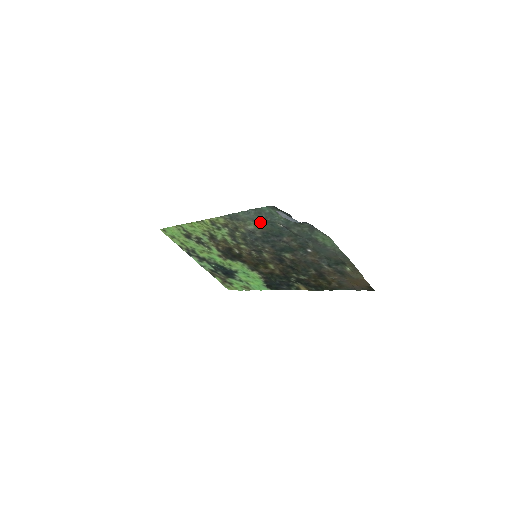
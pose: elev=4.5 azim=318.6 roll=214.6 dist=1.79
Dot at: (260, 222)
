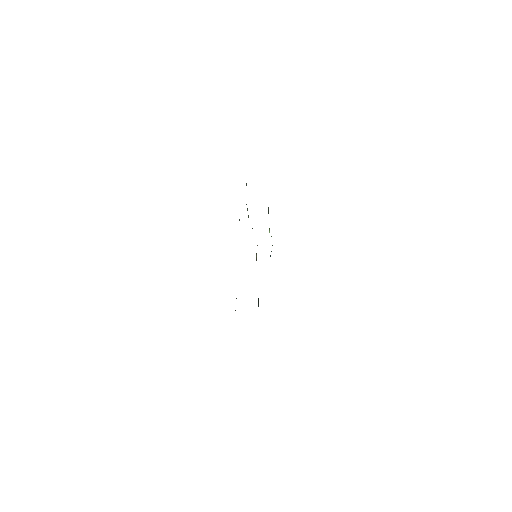
Dot at: occluded
